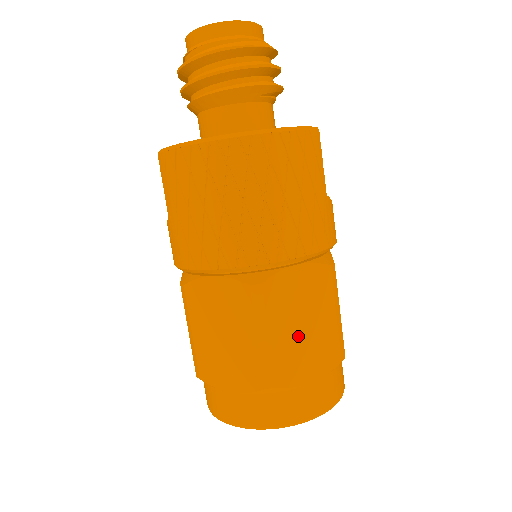
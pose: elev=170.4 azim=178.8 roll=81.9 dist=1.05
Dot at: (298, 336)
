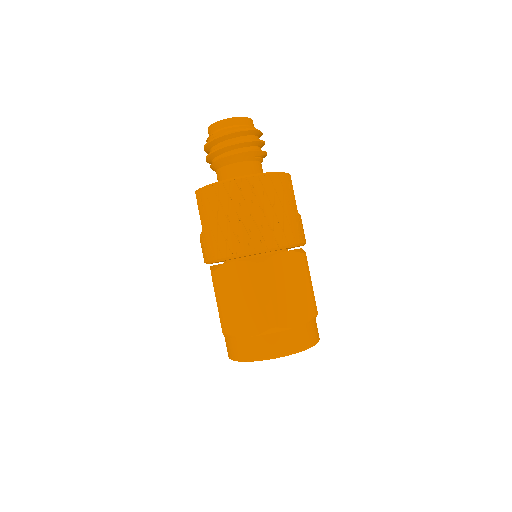
Dot at: (287, 296)
